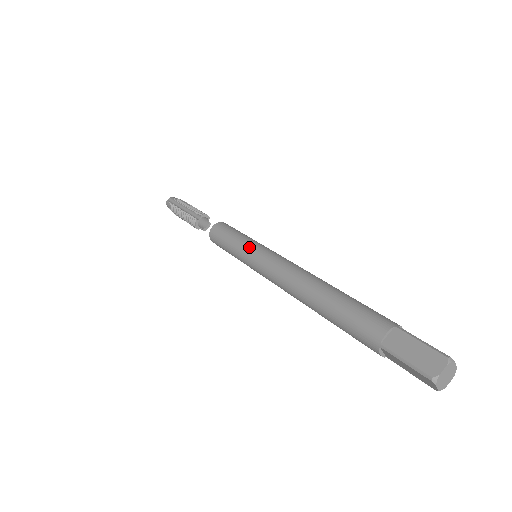
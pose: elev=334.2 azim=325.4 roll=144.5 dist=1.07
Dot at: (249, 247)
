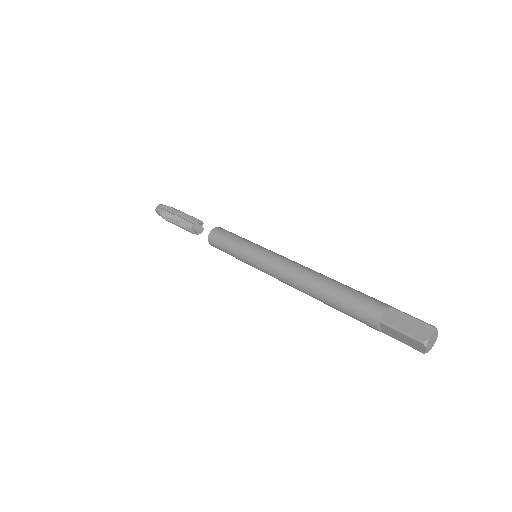
Dot at: (252, 248)
